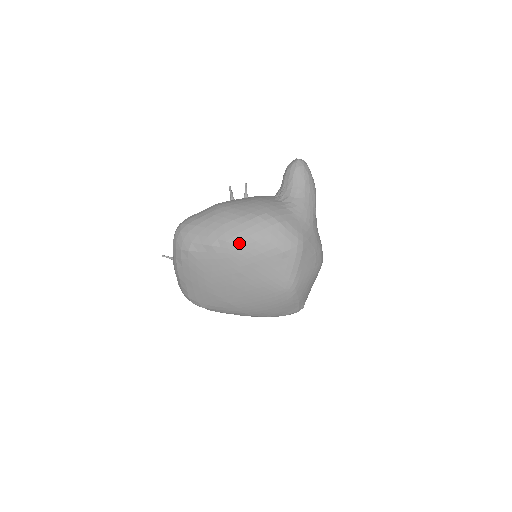
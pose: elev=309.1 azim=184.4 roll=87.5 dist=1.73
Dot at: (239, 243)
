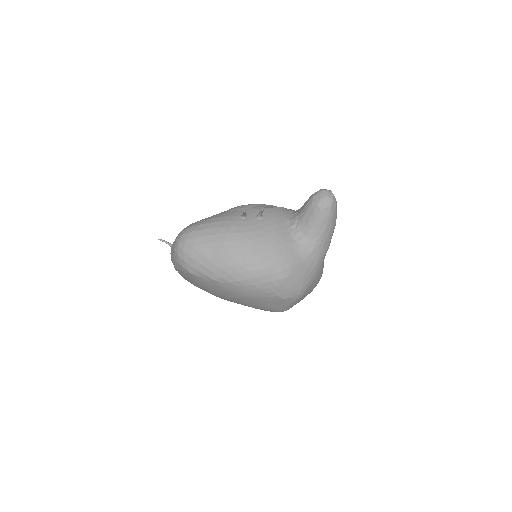
Dot at: (243, 287)
